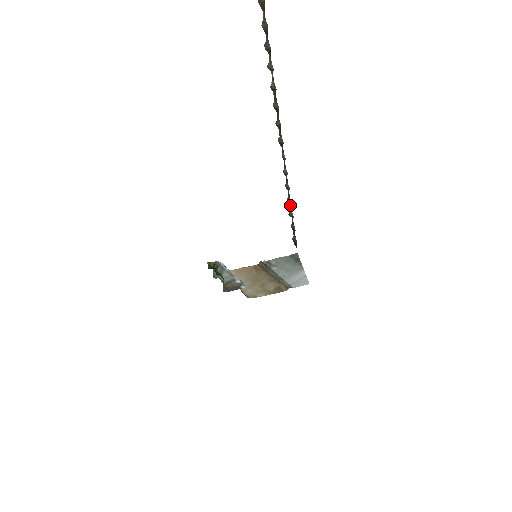
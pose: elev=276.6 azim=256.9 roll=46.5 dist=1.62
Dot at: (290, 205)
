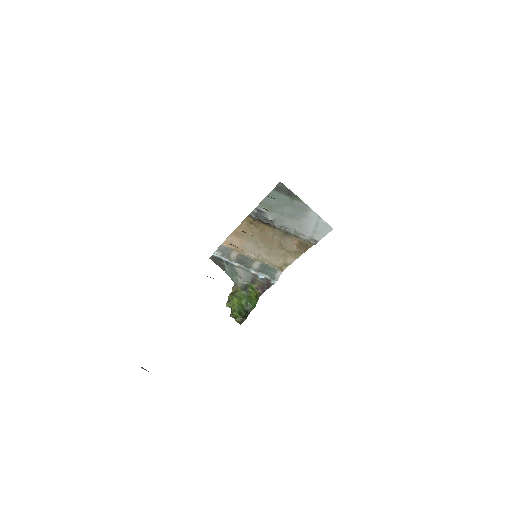
Dot at: occluded
